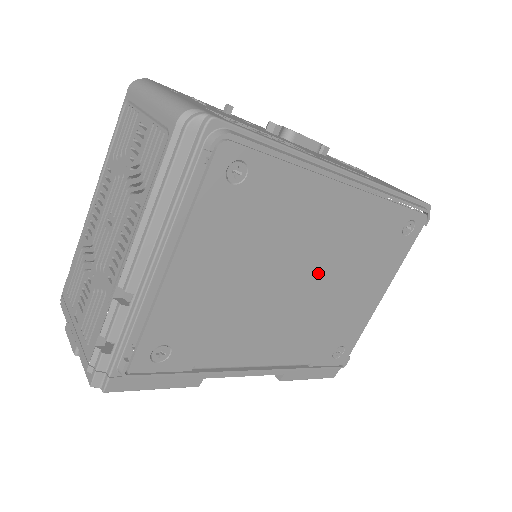
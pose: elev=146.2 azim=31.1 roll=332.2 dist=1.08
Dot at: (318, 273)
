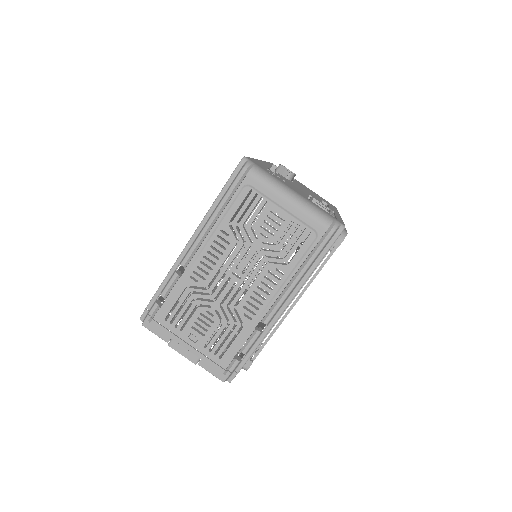
Dot at: occluded
